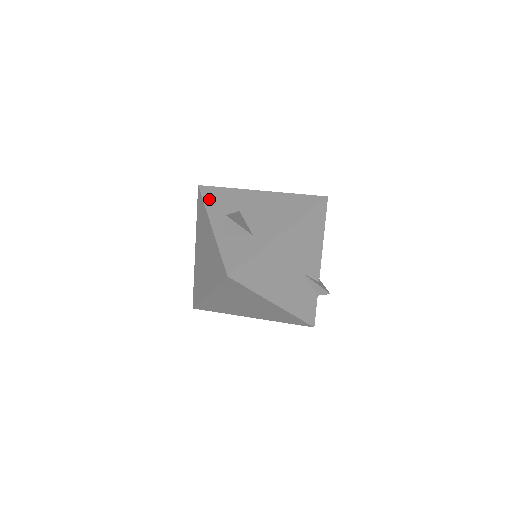
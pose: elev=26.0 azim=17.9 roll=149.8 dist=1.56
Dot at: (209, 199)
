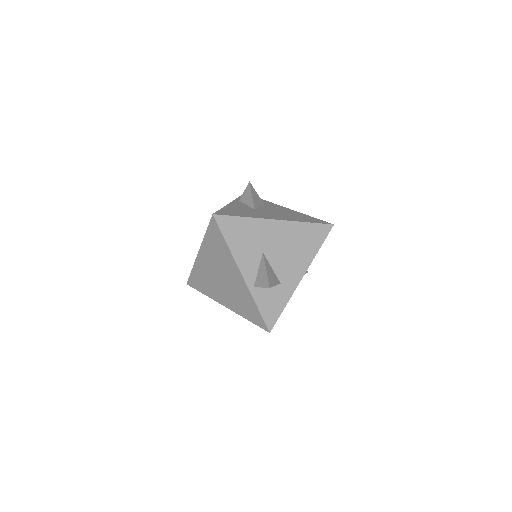
Dot at: (230, 237)
